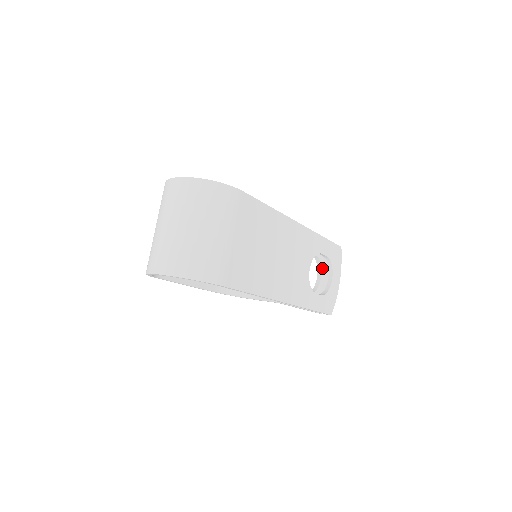
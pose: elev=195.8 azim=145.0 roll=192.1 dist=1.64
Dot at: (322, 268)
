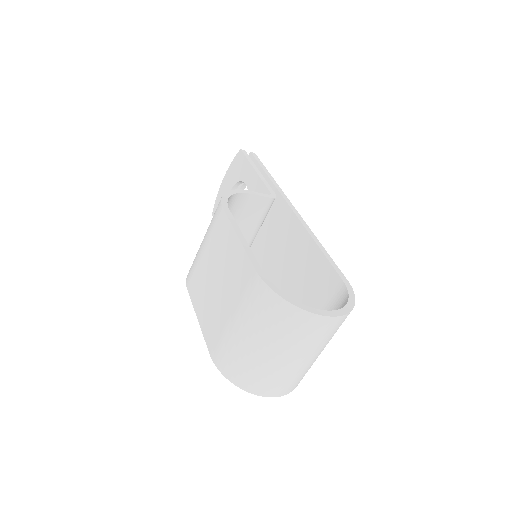
Dot at: (238, 184)
